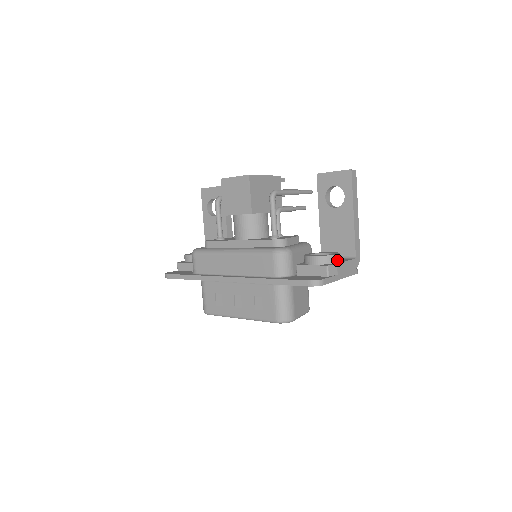
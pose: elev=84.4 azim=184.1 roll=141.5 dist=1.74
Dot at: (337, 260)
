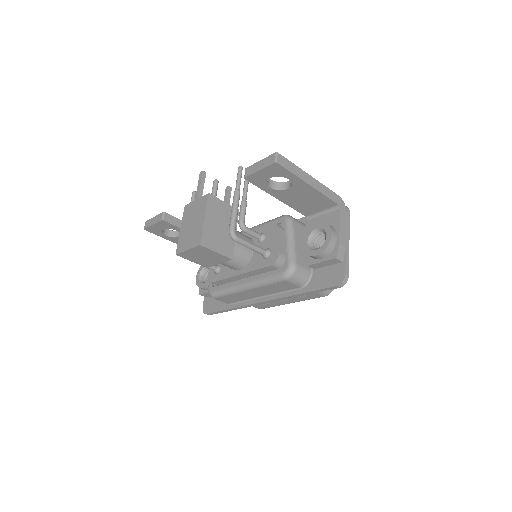
Dot at: (335, 237)
